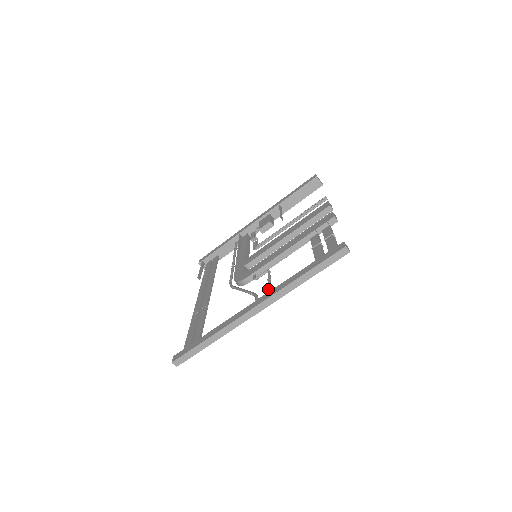
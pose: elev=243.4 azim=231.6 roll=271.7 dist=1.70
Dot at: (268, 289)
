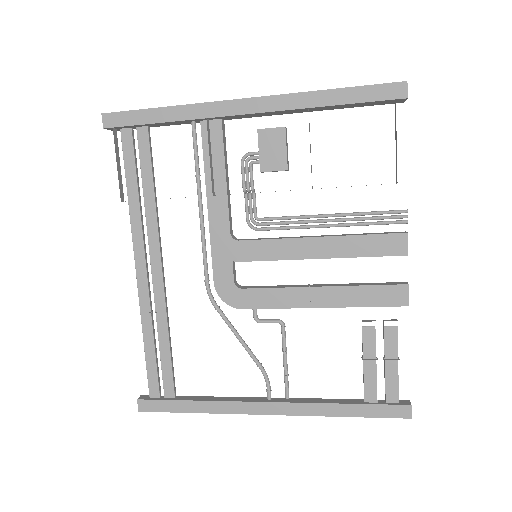
Dot at: (286, 380)
